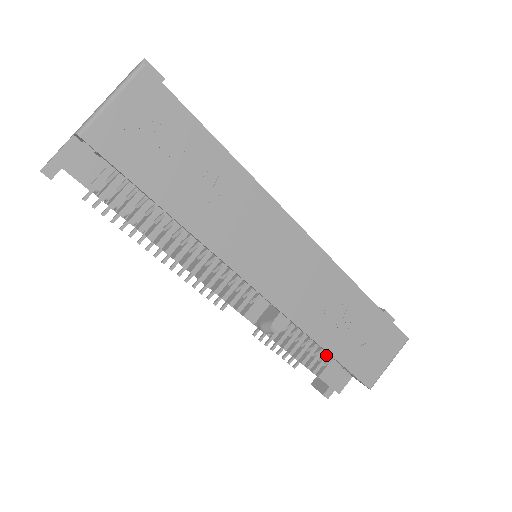
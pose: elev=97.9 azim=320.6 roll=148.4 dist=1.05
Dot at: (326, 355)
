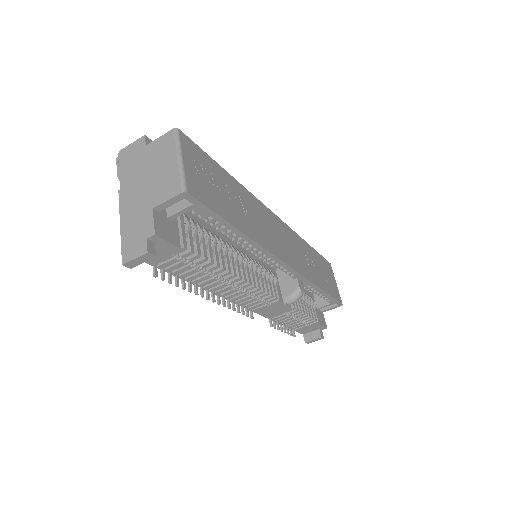
Dot at: (313, 303)
